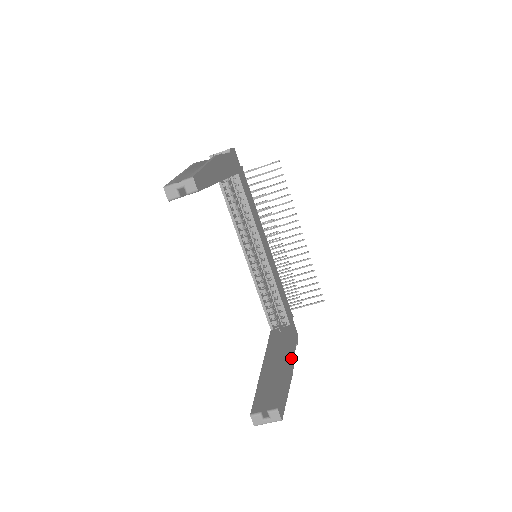
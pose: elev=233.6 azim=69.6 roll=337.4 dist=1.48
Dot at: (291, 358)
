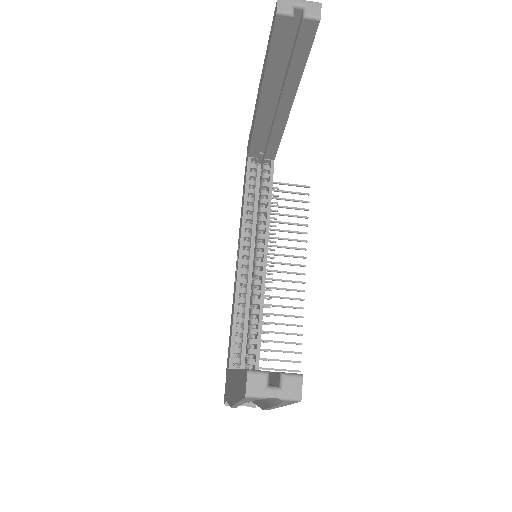
Dot at: occluded
